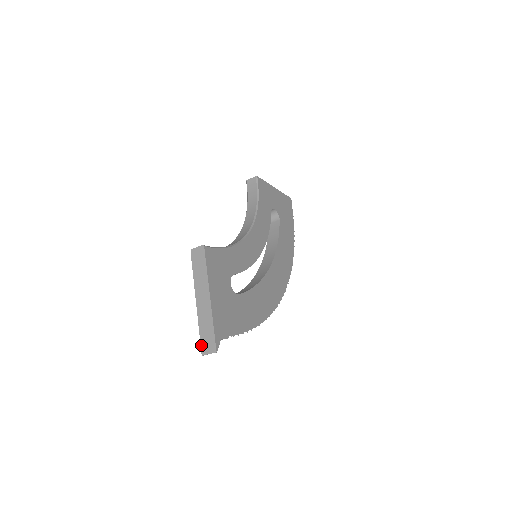
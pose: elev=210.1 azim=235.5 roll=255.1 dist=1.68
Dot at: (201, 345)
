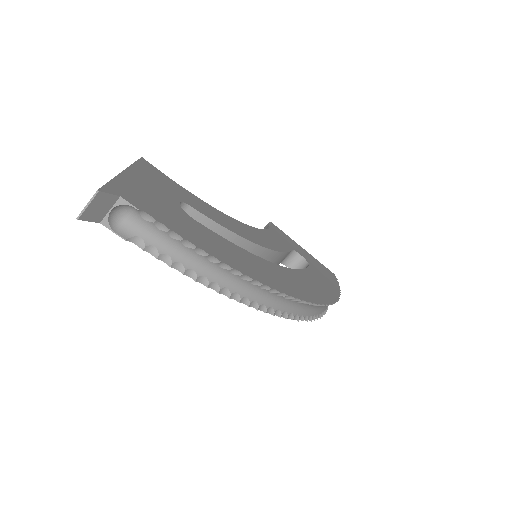
Dot at: occluded
